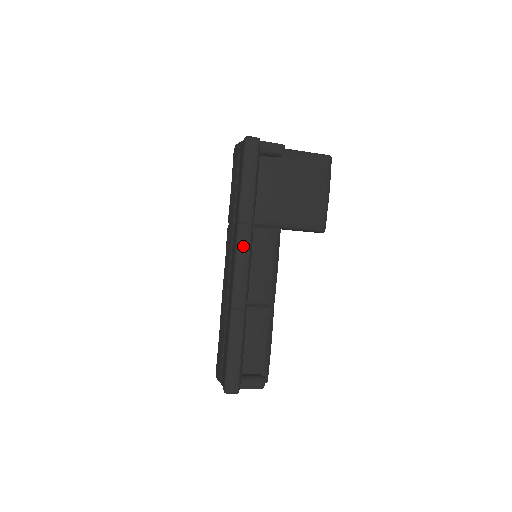
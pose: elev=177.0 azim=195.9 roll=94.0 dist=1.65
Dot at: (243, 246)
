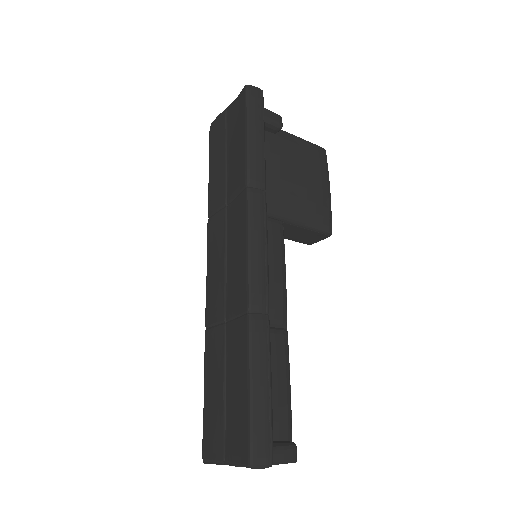
Dot at: (258, 217)
